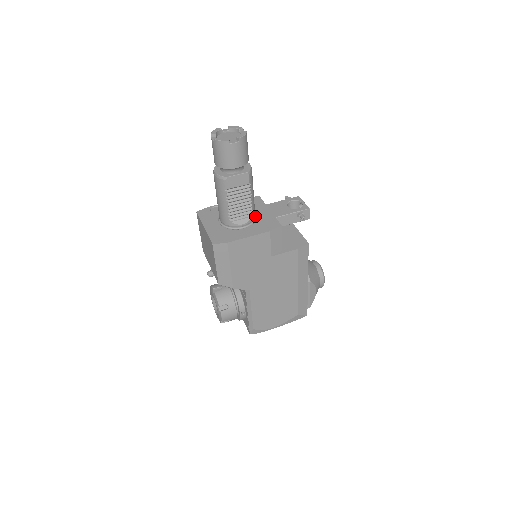
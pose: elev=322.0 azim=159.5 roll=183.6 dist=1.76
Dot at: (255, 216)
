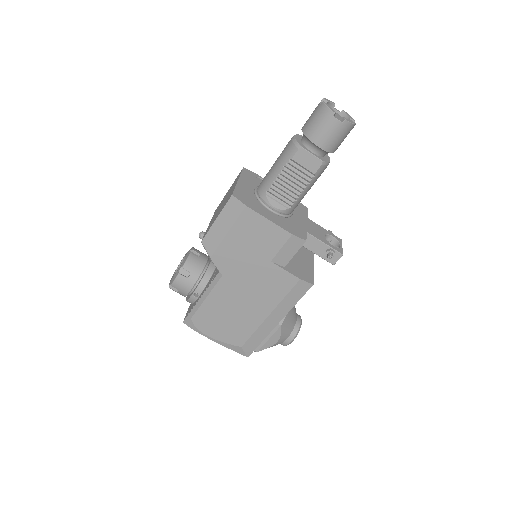
Dot at: (290, 214)
